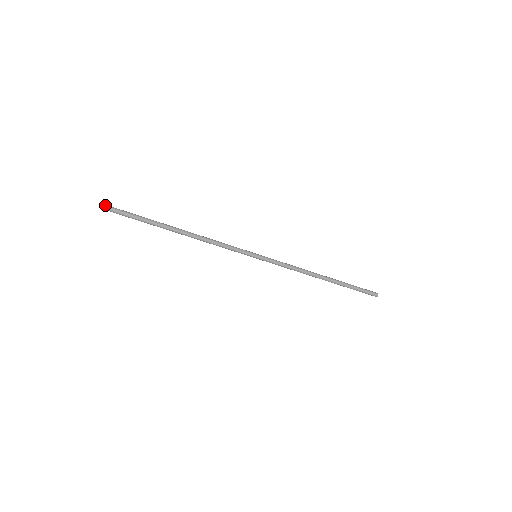
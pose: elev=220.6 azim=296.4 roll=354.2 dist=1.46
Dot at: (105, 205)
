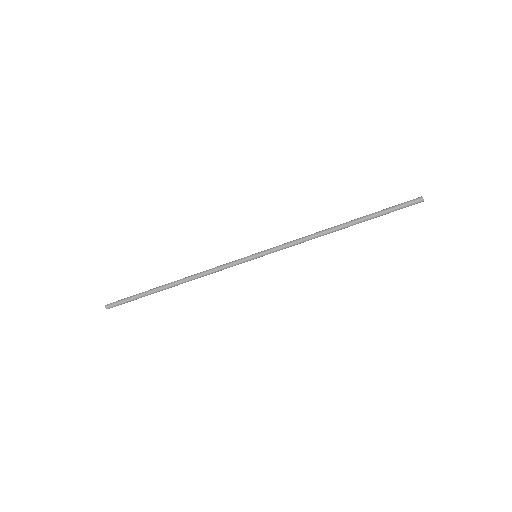
Dot at: (108, 304)
